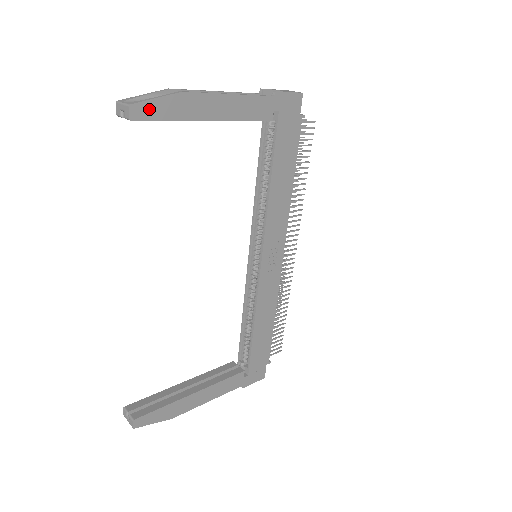
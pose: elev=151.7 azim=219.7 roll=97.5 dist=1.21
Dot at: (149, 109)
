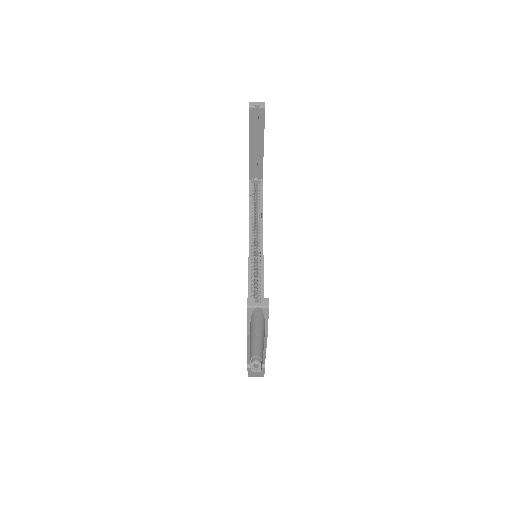
Dot at: occluded
